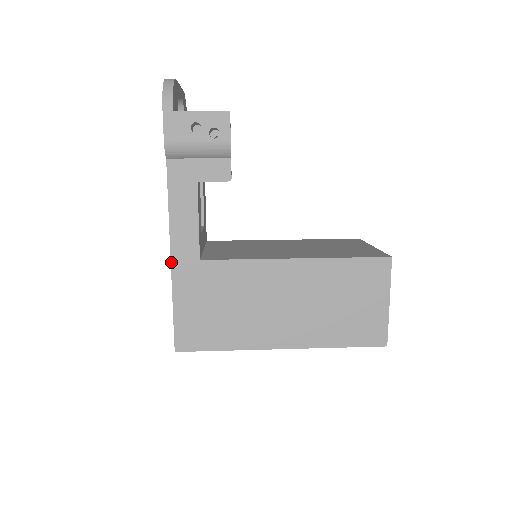
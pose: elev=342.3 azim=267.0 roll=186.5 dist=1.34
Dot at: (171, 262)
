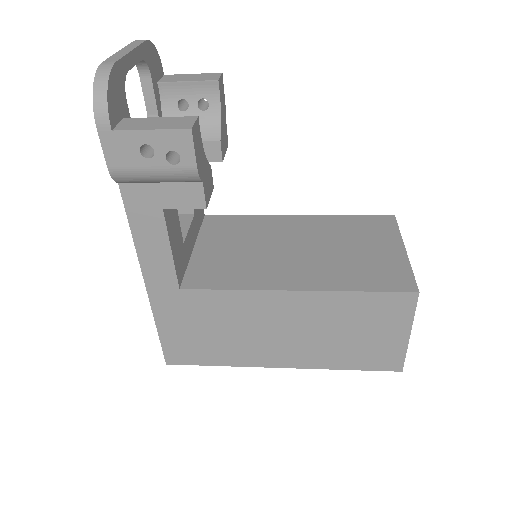
Dot at: (147, 290)
